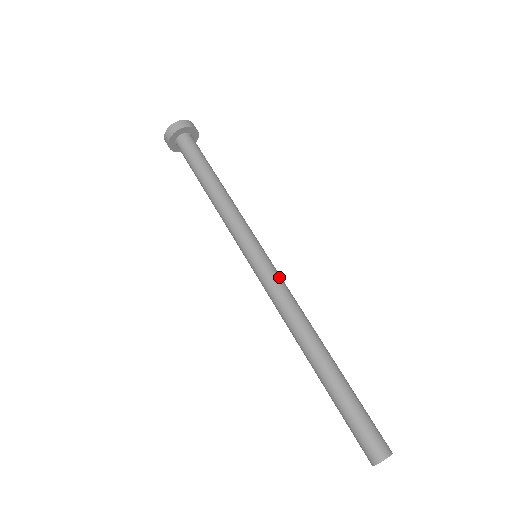
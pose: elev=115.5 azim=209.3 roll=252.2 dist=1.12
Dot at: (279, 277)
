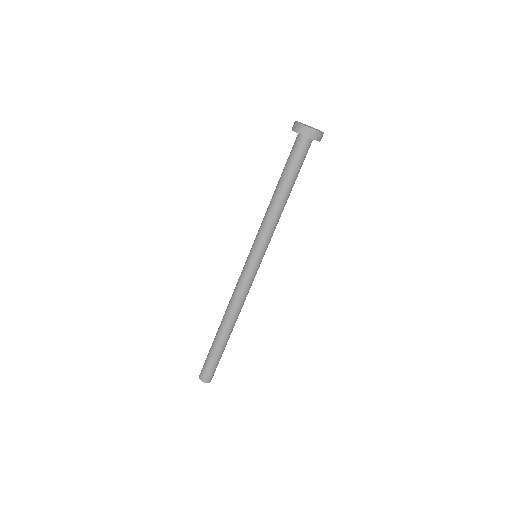
Dot at: (248, 280)
